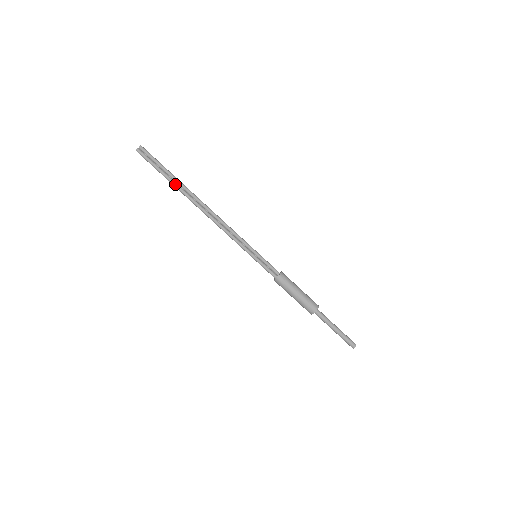
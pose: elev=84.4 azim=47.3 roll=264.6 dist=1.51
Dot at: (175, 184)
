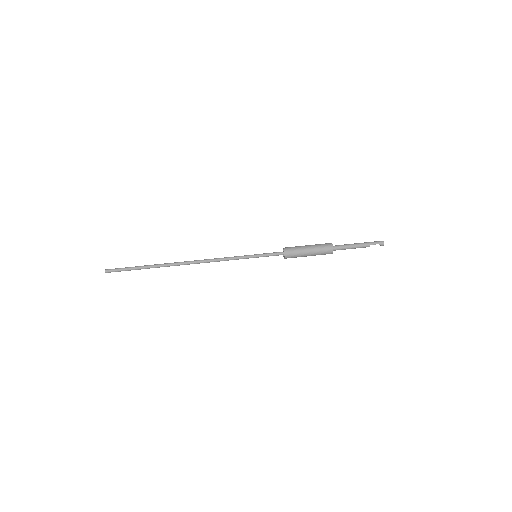
Dot at: (154, 265)
